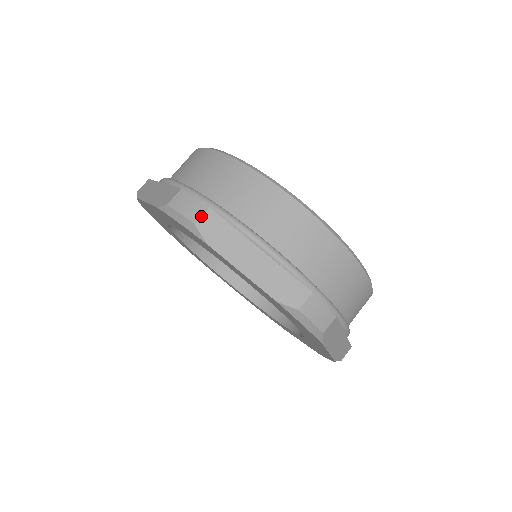
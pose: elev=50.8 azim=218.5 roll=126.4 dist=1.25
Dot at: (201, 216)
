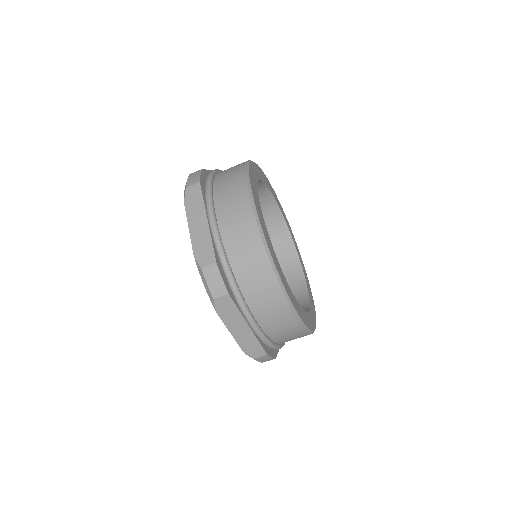
Dot at: (192, 185)
